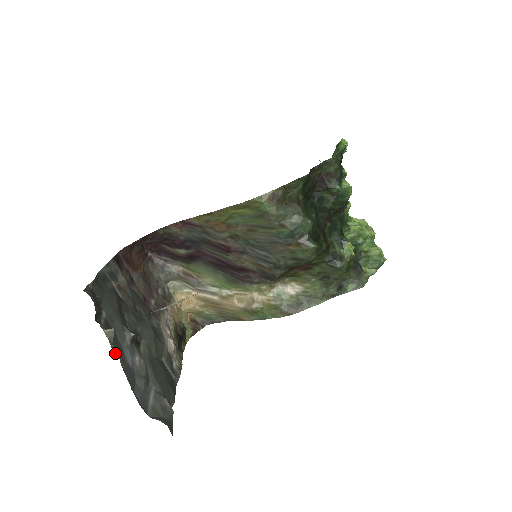
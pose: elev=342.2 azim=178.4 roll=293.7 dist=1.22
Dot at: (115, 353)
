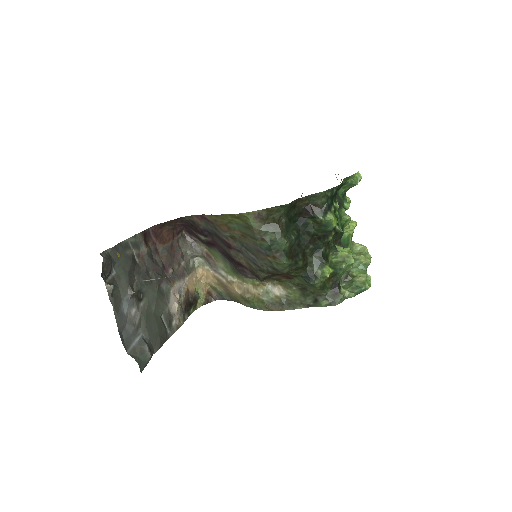
Dot at: (111, 302)
